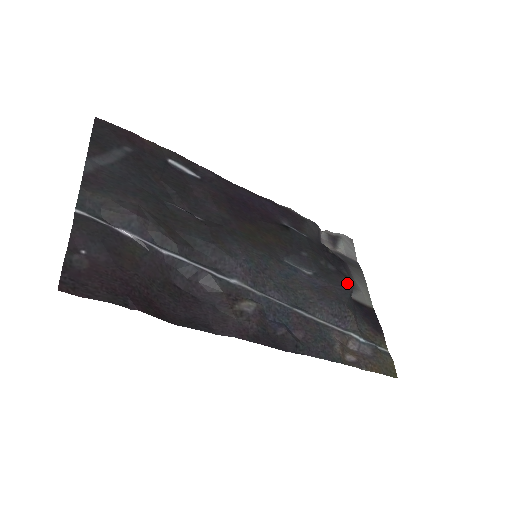
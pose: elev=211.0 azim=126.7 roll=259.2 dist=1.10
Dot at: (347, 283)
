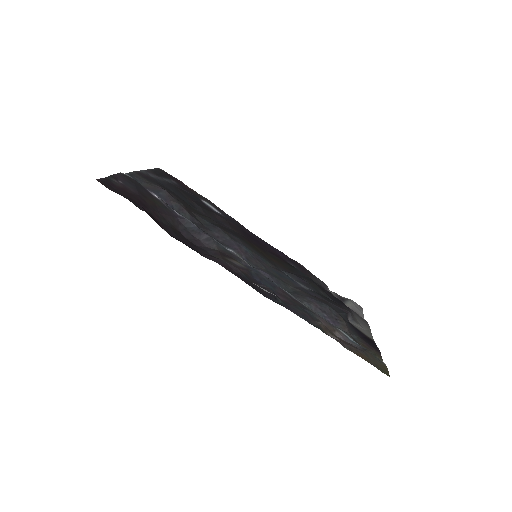
Dot at: (344, 309)
